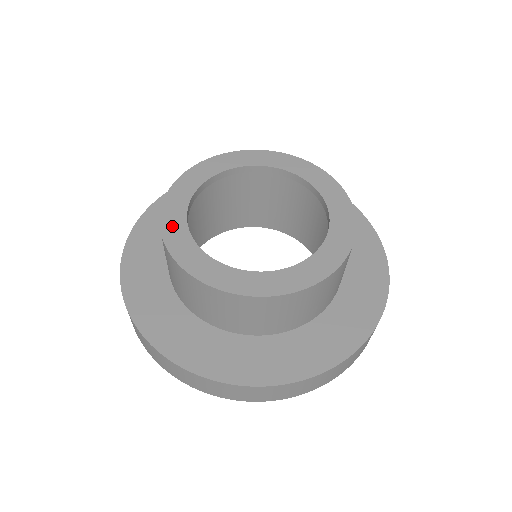
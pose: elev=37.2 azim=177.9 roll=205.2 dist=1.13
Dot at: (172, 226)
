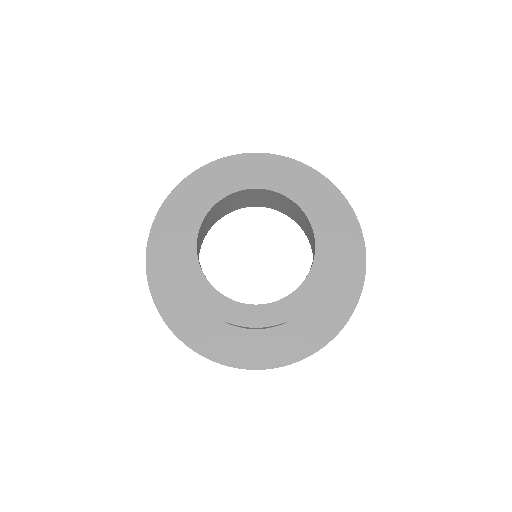
Dot at: (224, 310)
